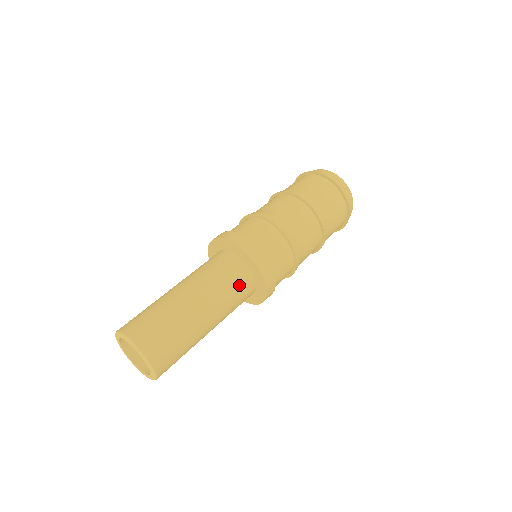
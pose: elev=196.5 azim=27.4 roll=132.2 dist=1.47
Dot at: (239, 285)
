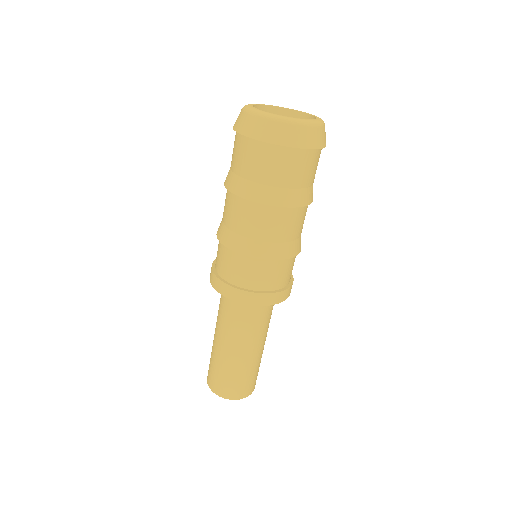
Dot at: (272, 308)
